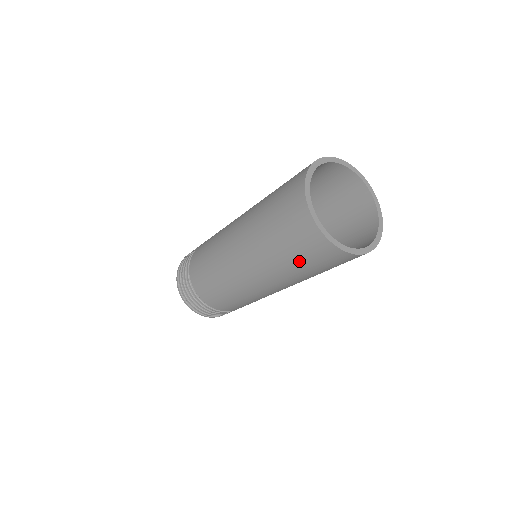
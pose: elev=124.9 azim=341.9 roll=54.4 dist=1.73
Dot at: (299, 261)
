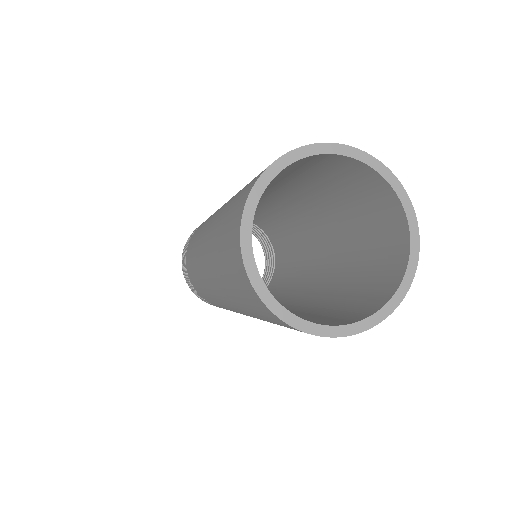
Dot at: occluded
